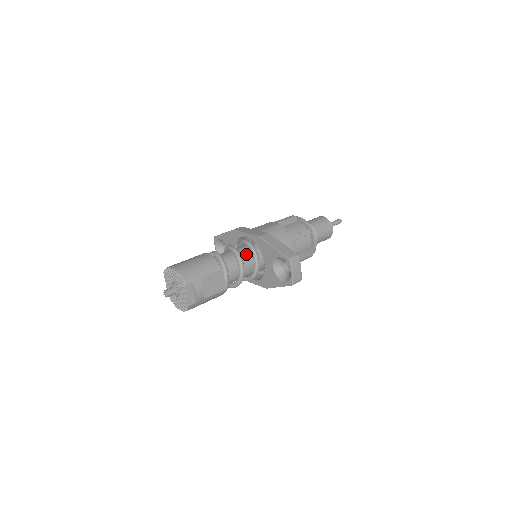
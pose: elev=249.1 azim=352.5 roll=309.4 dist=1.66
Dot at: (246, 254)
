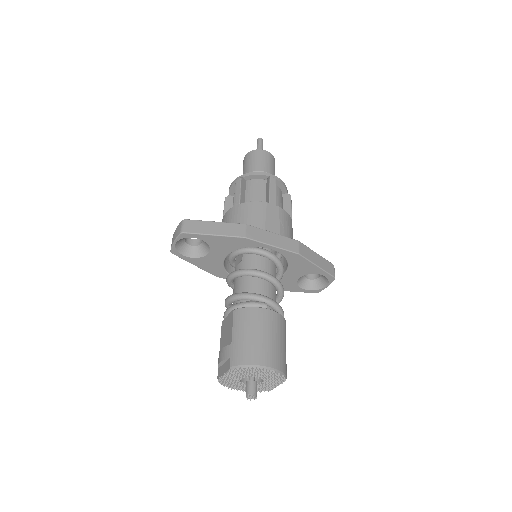
Dot at: (275, 274)
